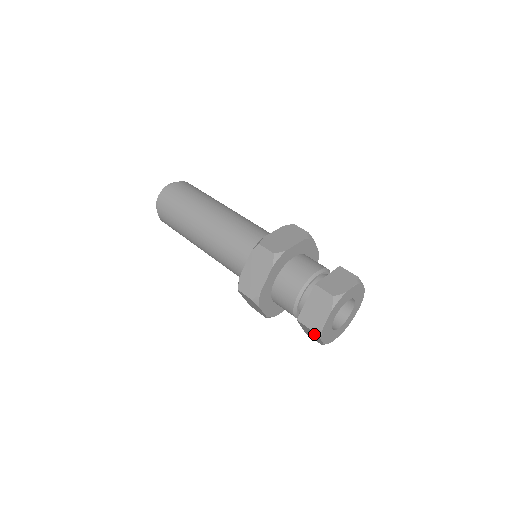
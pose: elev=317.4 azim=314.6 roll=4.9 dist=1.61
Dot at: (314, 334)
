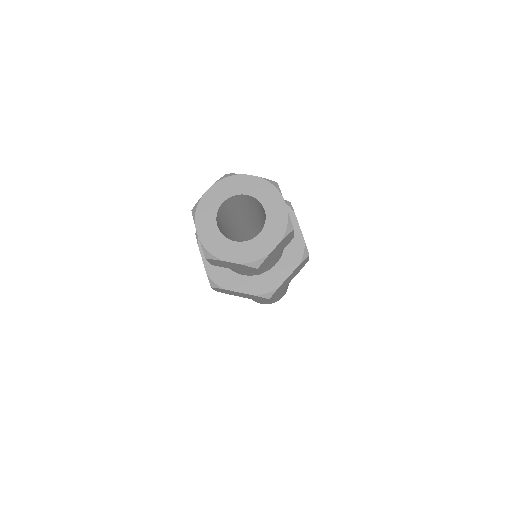
Dot at: (218, 262)
